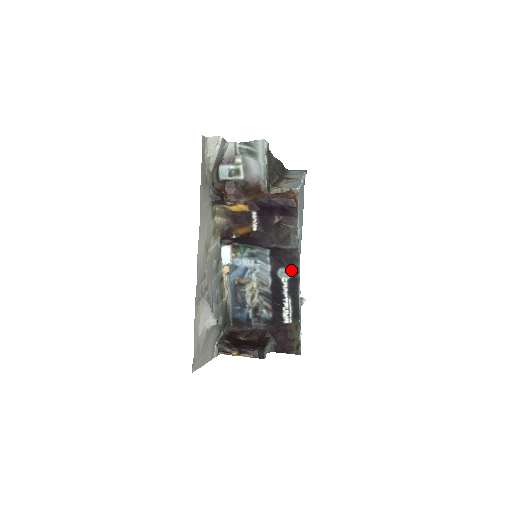
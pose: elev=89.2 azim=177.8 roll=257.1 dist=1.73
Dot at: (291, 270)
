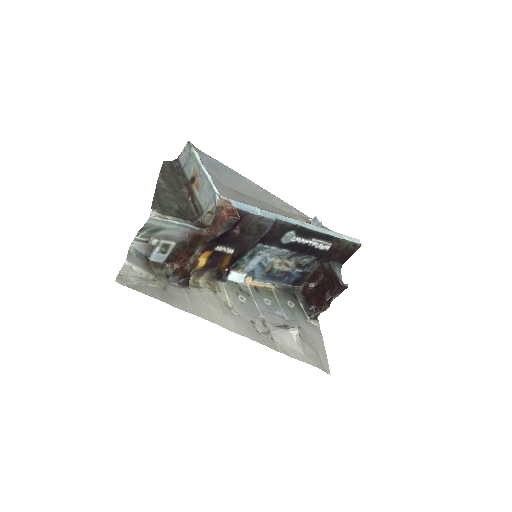
Dot at: (289, 231)
